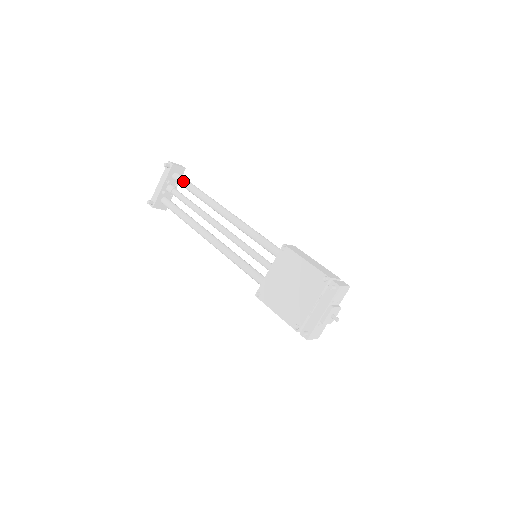
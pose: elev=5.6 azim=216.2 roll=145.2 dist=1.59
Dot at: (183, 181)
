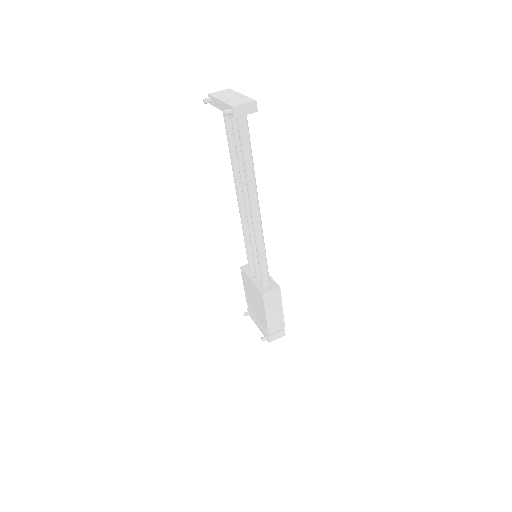
Dot at: (240, 137)
